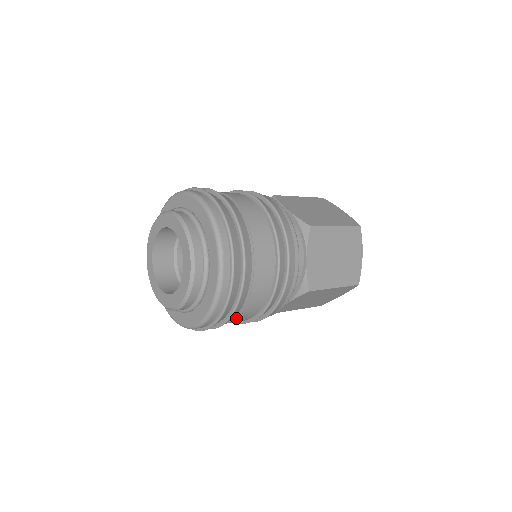
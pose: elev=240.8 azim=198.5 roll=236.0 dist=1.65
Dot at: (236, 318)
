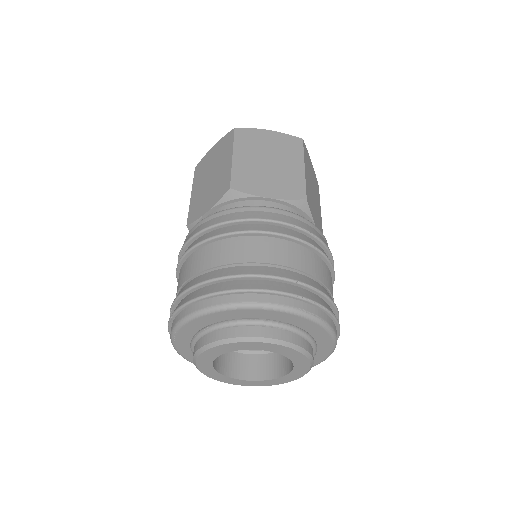
Dot at: occluded
